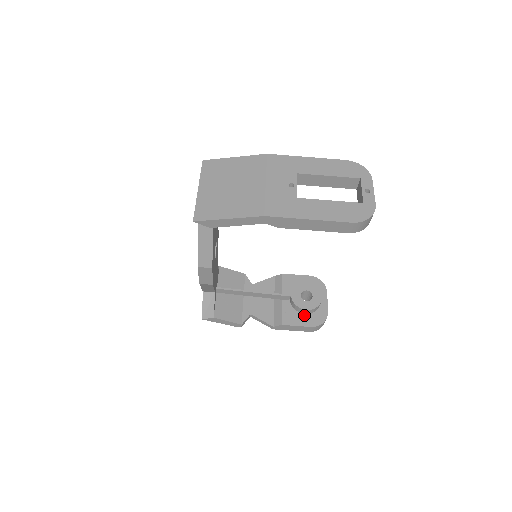
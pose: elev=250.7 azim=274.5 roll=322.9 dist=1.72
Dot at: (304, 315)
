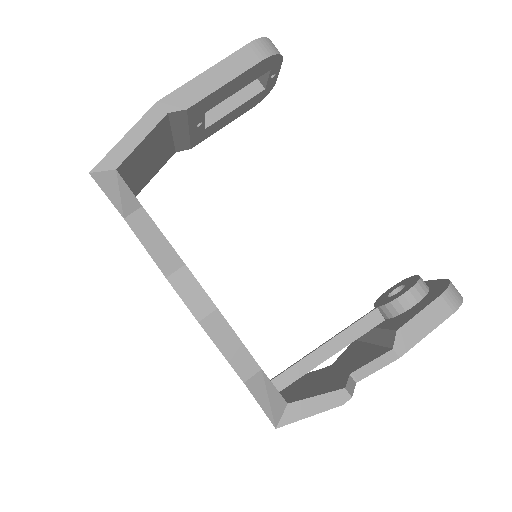
Dot at: (417, 304)
